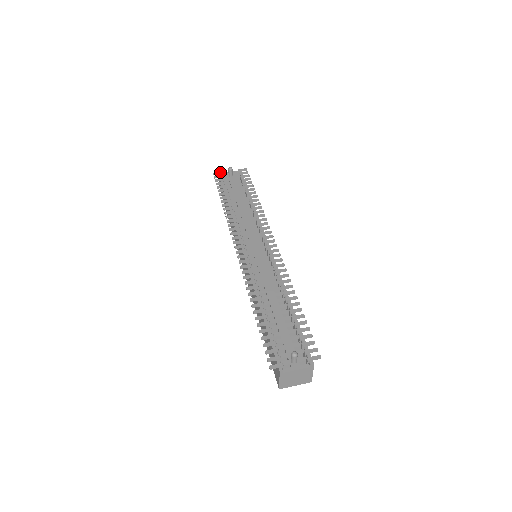
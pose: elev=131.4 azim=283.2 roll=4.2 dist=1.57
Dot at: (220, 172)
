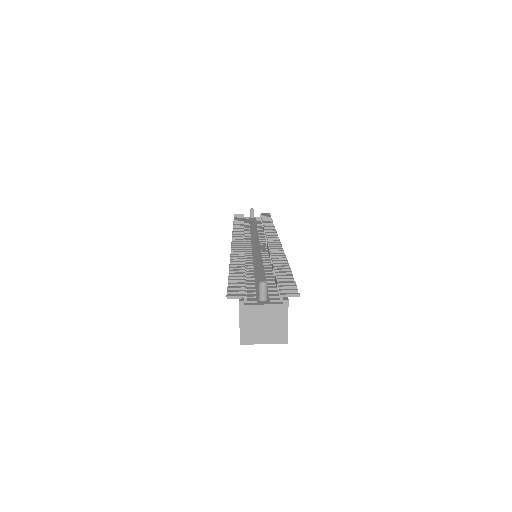
Dot at: (241, 214)
